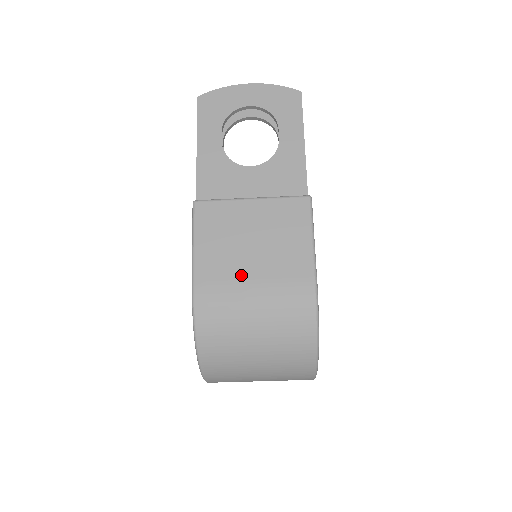
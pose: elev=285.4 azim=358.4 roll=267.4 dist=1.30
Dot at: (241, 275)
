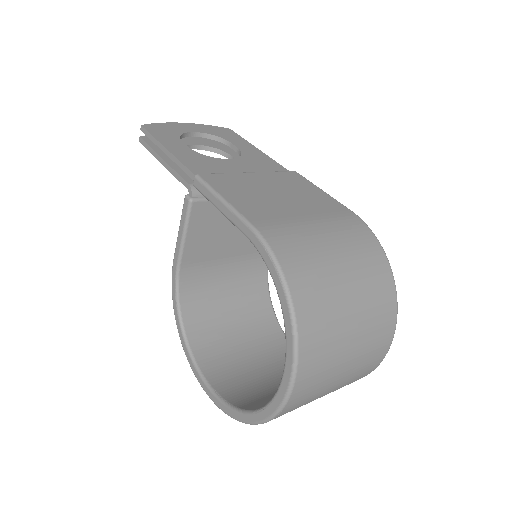
Dot at: (290, 214)
